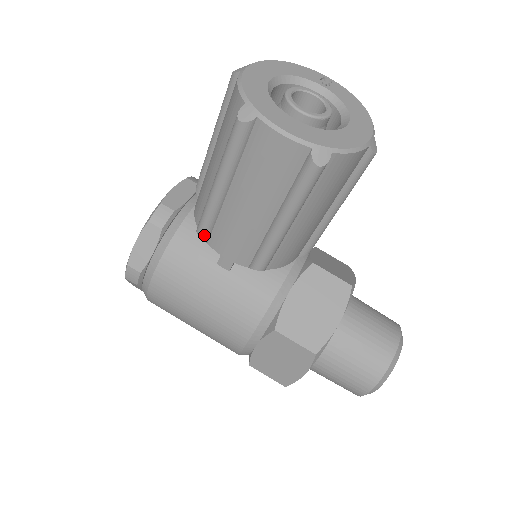
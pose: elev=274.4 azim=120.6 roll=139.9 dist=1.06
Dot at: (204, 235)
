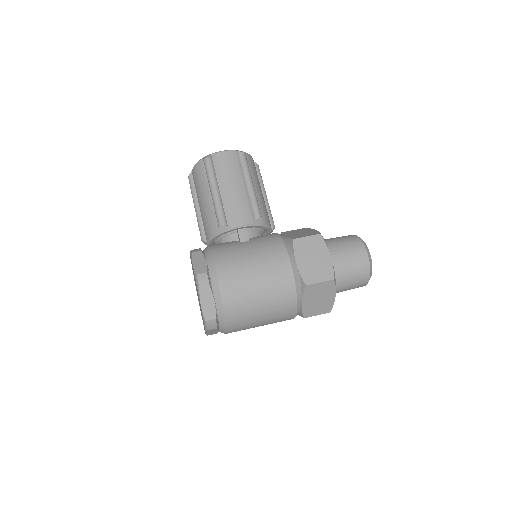
Dot at: (224, 222)
